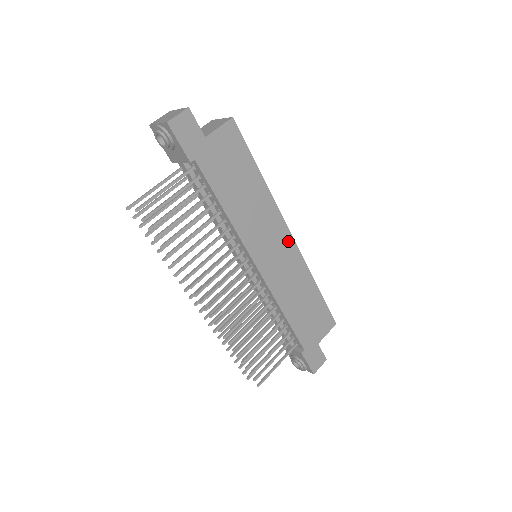
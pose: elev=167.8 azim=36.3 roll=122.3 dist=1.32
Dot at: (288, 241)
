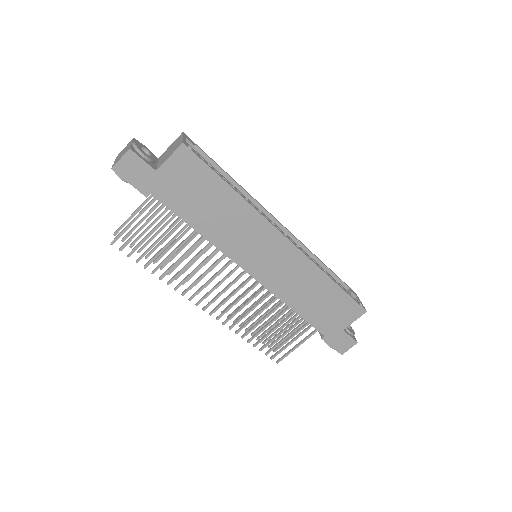
Dot at: (283, 245)
